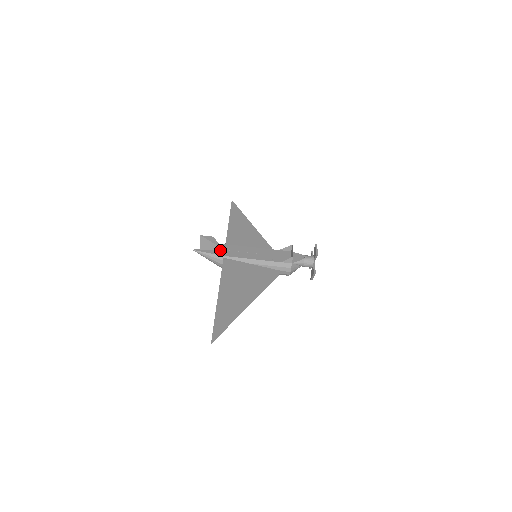
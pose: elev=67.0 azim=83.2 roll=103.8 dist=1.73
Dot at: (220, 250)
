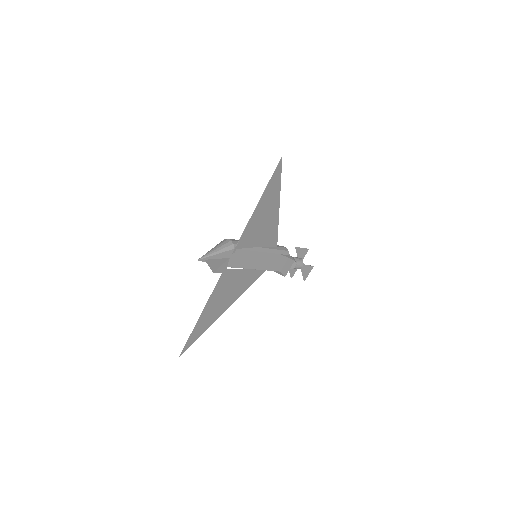
Dot at: (225, 259)
